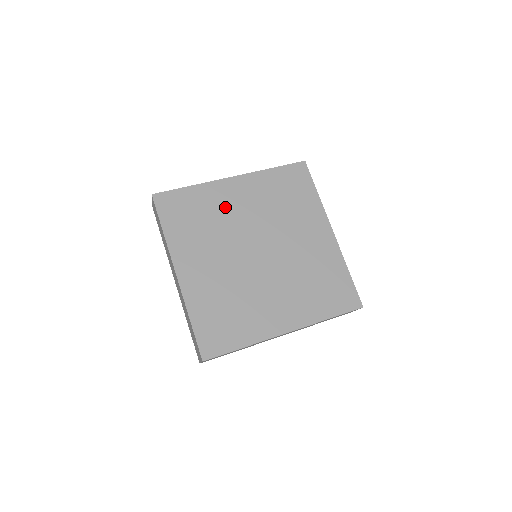
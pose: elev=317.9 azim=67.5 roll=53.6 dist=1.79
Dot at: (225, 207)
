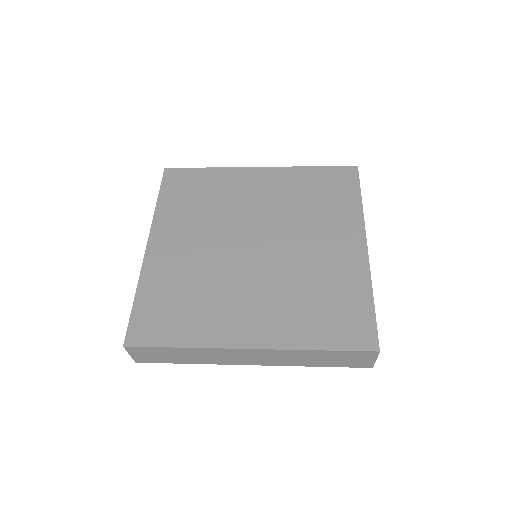
Dot at: (236, 193)
